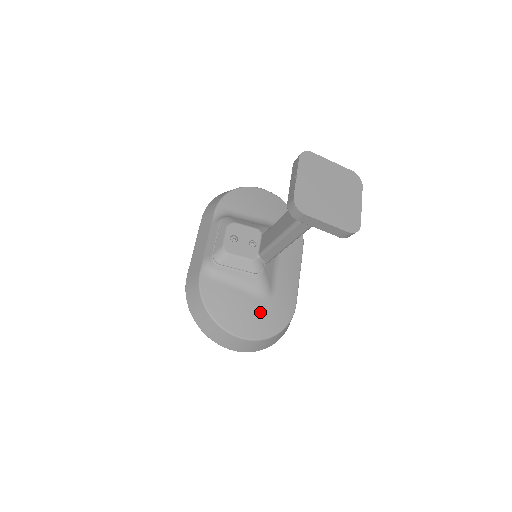
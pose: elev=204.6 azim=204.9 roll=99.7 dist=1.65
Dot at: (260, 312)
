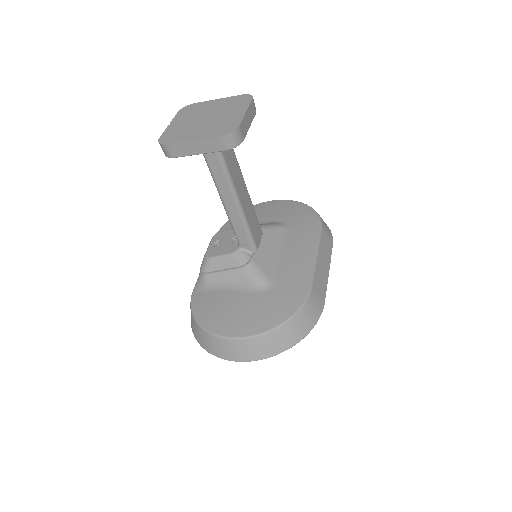
Dot at: (257, 305)
